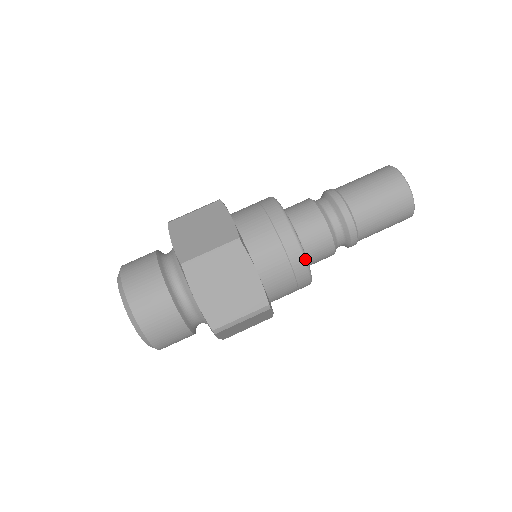
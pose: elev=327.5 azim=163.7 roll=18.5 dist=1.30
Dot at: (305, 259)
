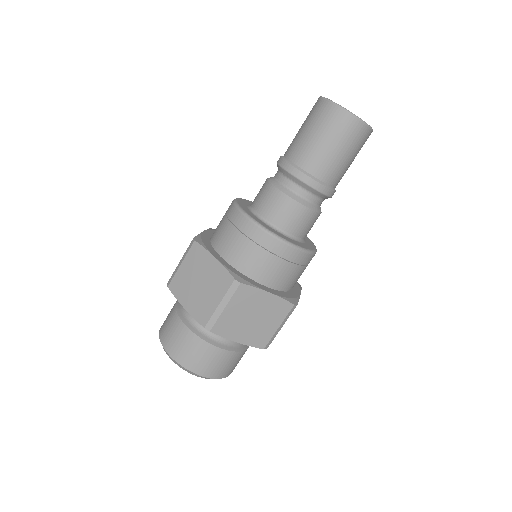
Dot at: (255, 223)
